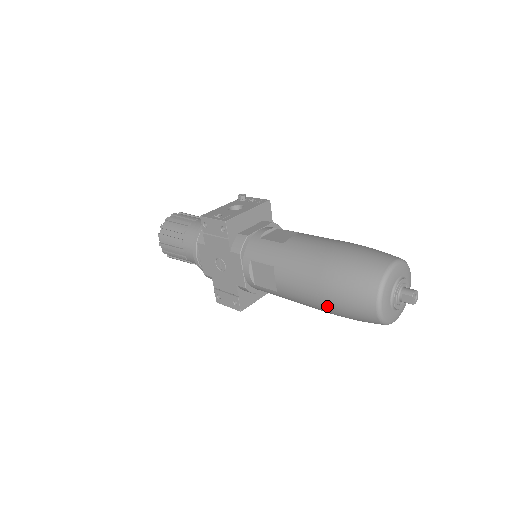
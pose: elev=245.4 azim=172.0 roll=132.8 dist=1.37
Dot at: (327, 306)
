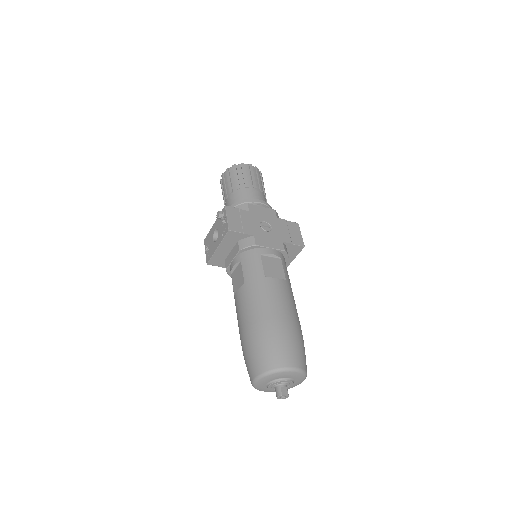
Dot at: occluded
